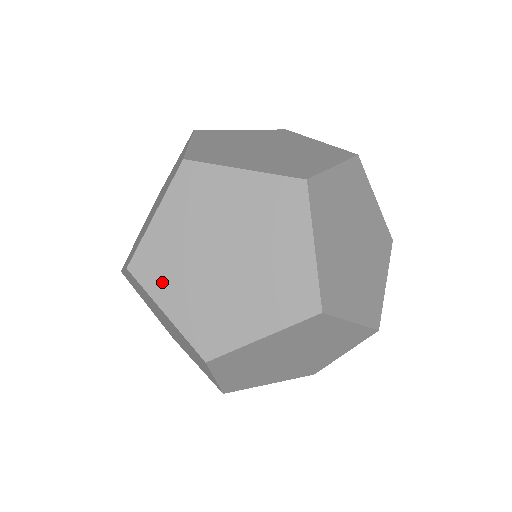
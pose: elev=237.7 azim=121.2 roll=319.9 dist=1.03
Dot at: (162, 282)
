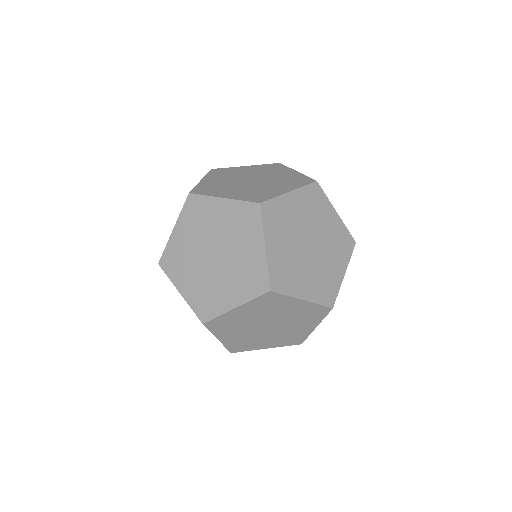
Dot at: (178, 272)
